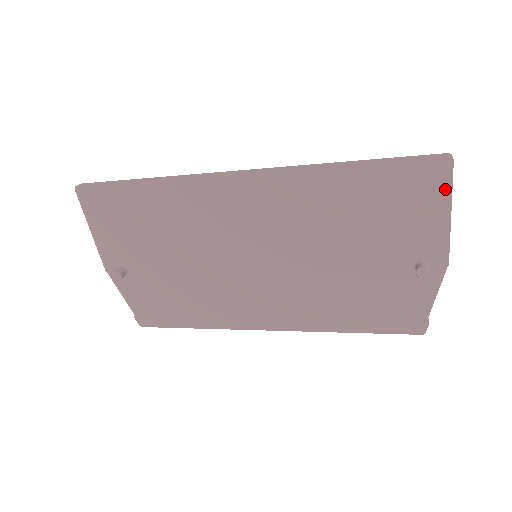
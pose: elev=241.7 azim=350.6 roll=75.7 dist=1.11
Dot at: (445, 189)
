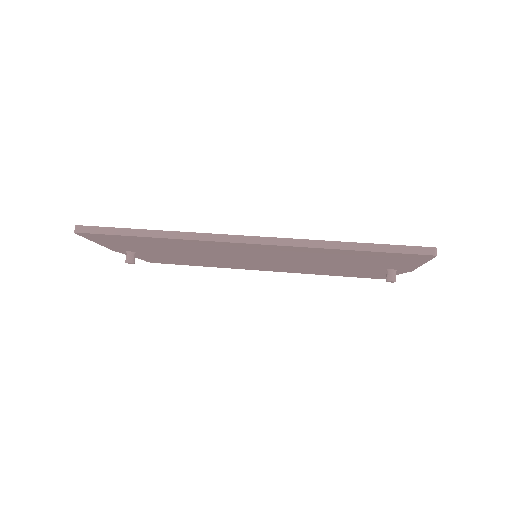
Dot at: (423, 260)
